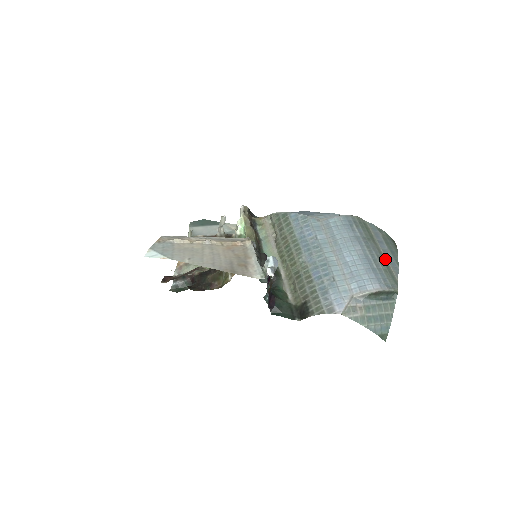
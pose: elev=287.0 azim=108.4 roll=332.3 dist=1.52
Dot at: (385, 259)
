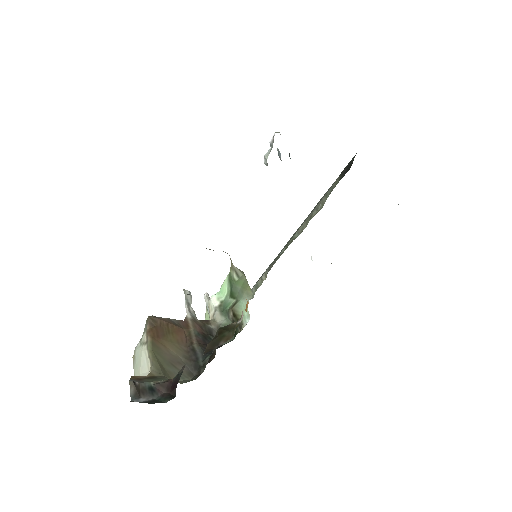
Dot at: occluded
